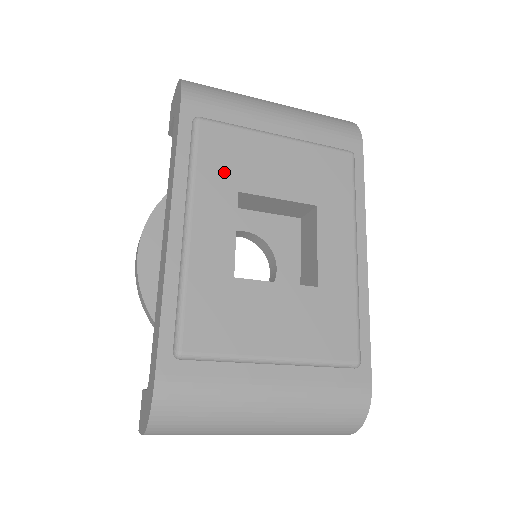
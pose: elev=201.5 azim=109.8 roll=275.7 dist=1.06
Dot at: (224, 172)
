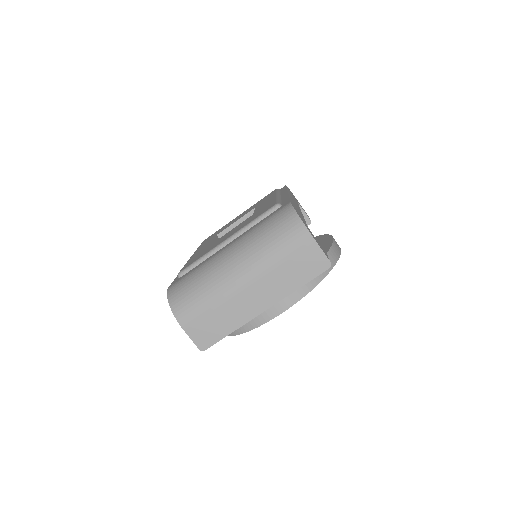
Dot at: occluded
